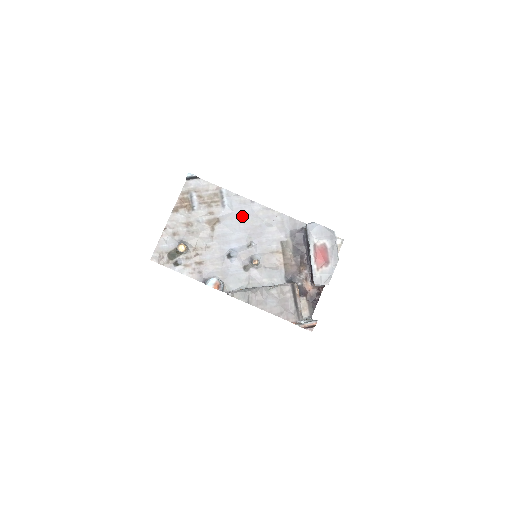
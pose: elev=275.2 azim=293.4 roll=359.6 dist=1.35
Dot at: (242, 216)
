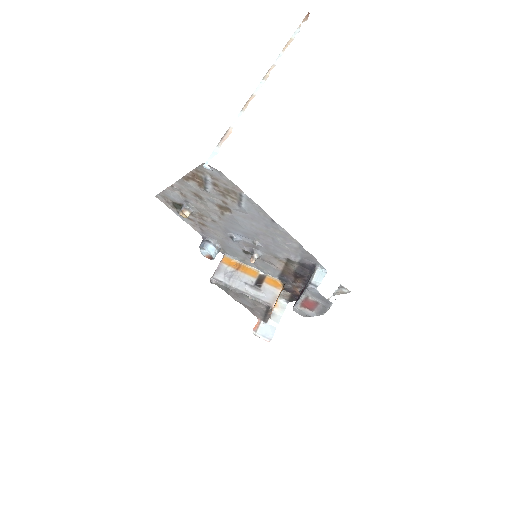
Dot at: (257, 222)
